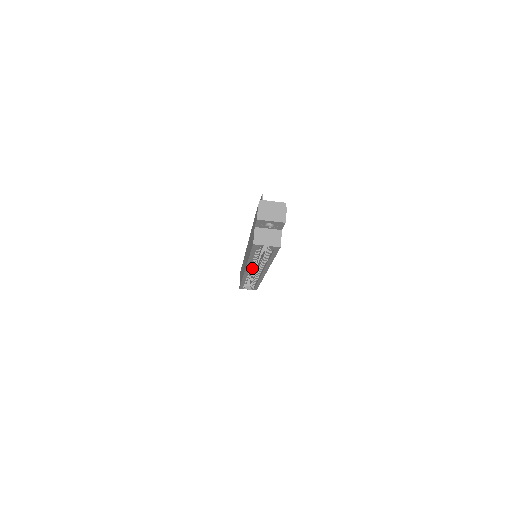
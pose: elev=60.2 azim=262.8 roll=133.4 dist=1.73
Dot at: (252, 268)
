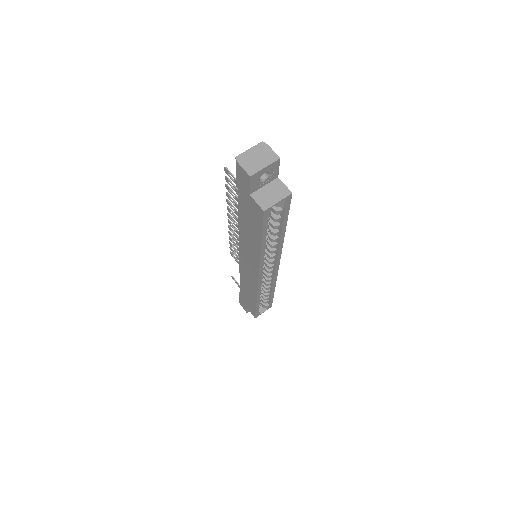
Dot at: (263, 268)
